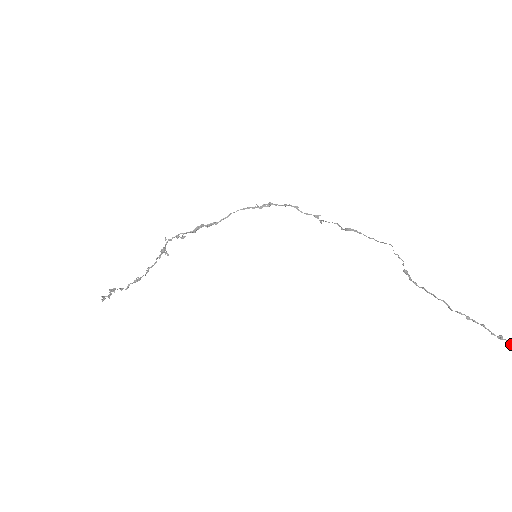
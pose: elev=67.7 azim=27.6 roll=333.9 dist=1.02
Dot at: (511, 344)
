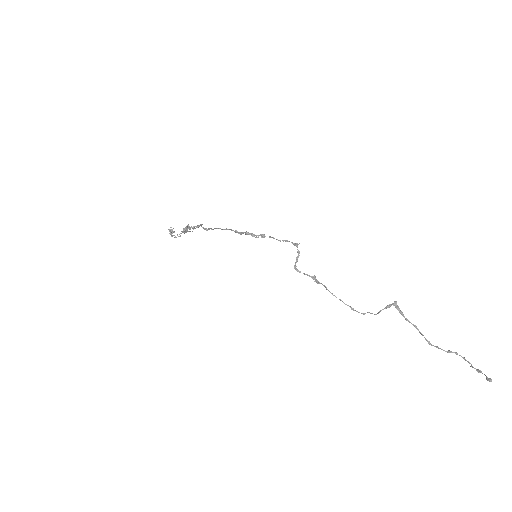
Dot at: occluded
